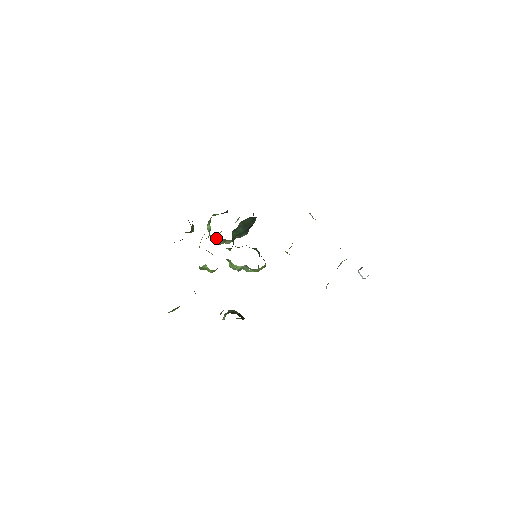
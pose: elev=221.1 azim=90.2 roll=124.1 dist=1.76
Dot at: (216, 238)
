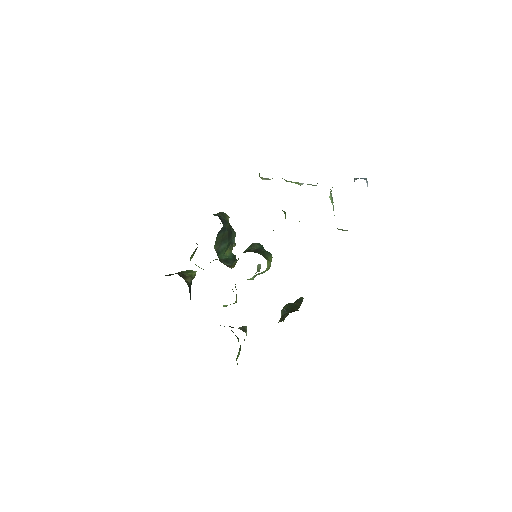
Dot at: occluded
